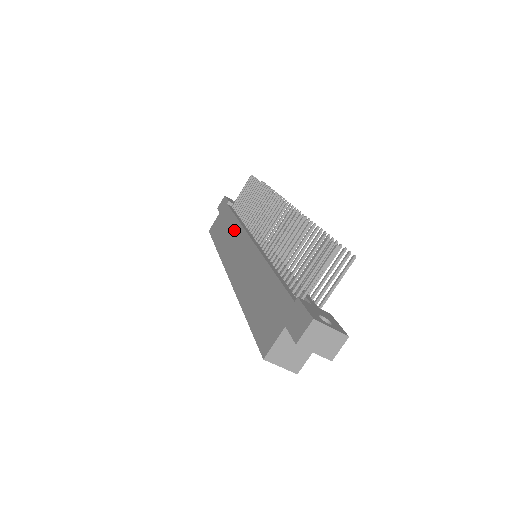
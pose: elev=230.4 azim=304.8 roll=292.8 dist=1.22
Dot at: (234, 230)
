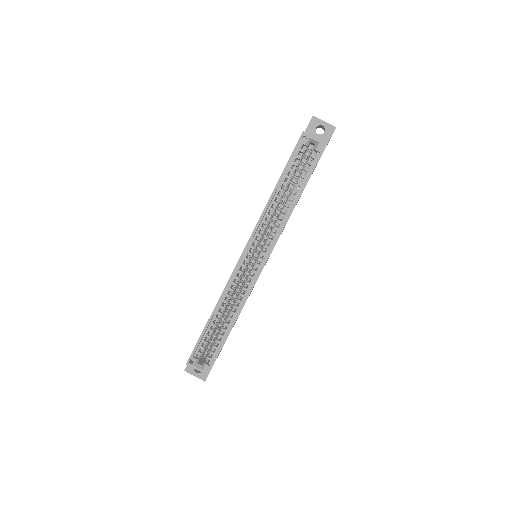
Dot at: occluded
